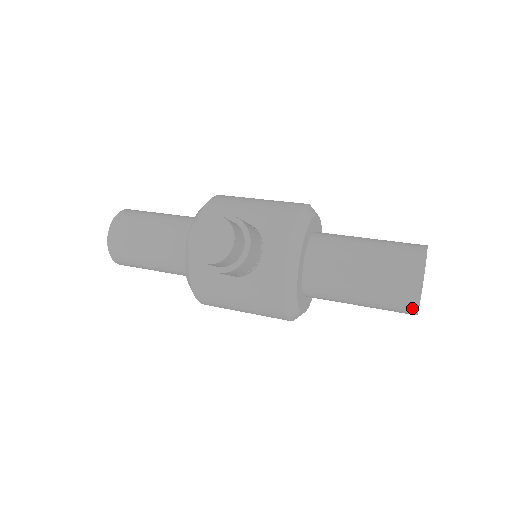
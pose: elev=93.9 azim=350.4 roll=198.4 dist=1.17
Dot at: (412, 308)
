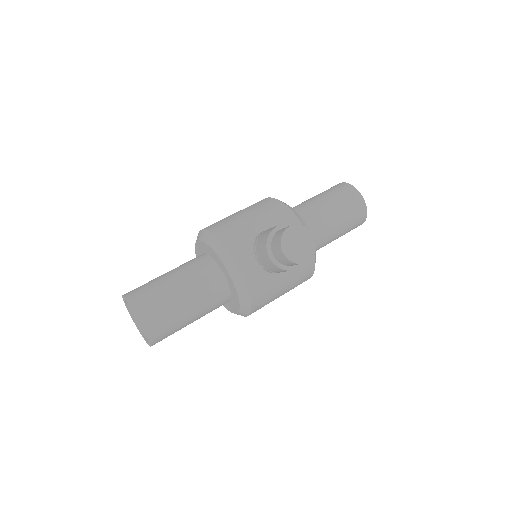
Dot at: (363, 221)
